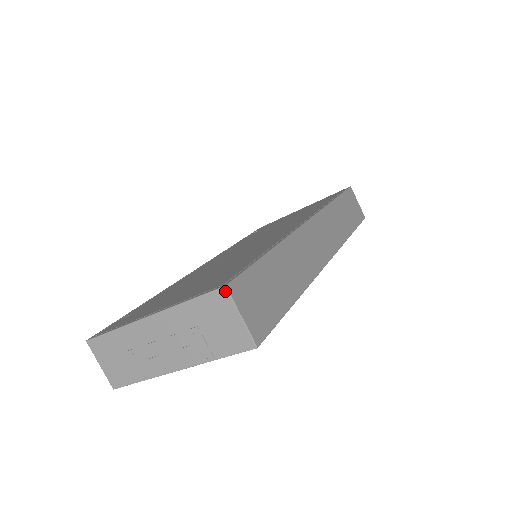
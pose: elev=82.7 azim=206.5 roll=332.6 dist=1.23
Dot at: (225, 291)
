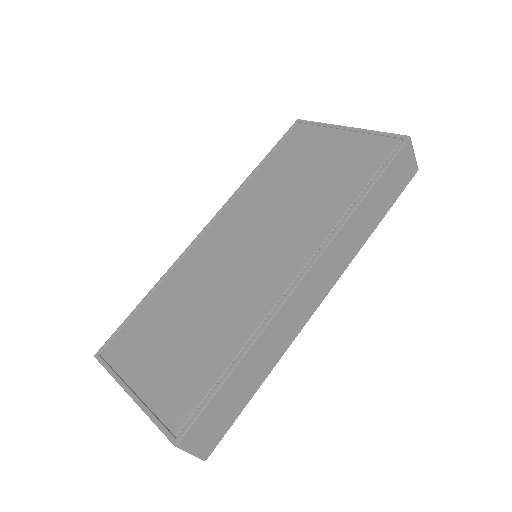
Dot at: (175, 446)
